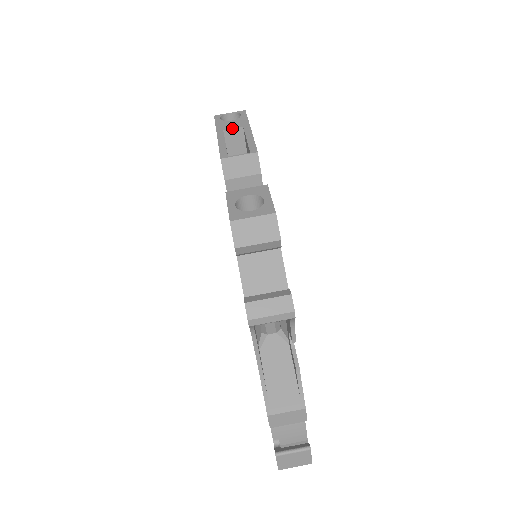
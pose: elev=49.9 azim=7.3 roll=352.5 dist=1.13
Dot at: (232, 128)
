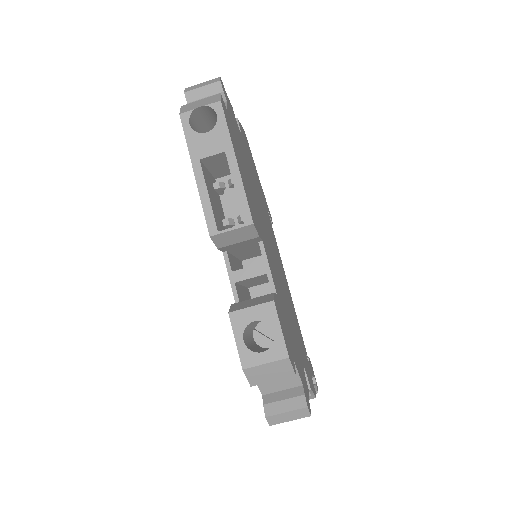
Dot at: (211, 155)
